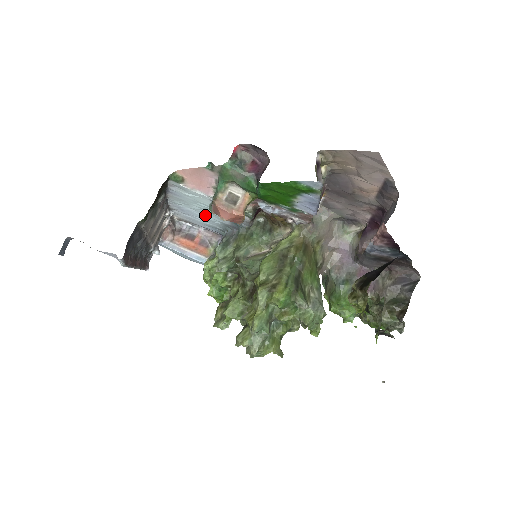
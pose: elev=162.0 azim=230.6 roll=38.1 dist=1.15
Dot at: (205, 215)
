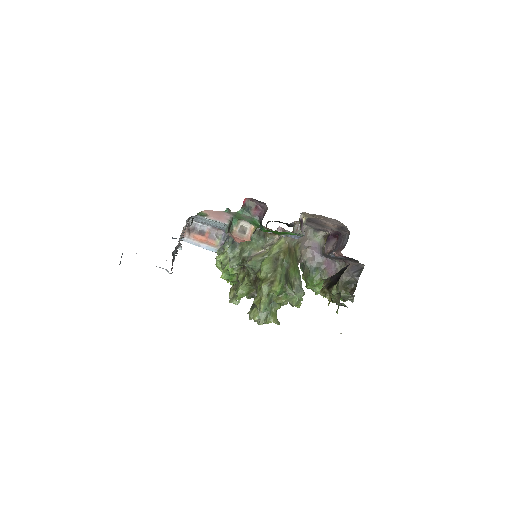
Dot at: (216, 224)
